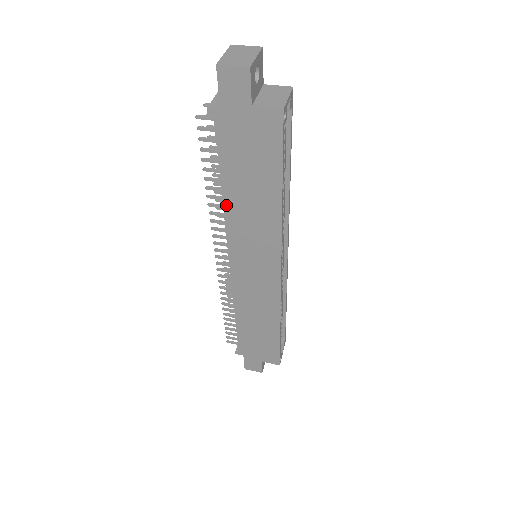
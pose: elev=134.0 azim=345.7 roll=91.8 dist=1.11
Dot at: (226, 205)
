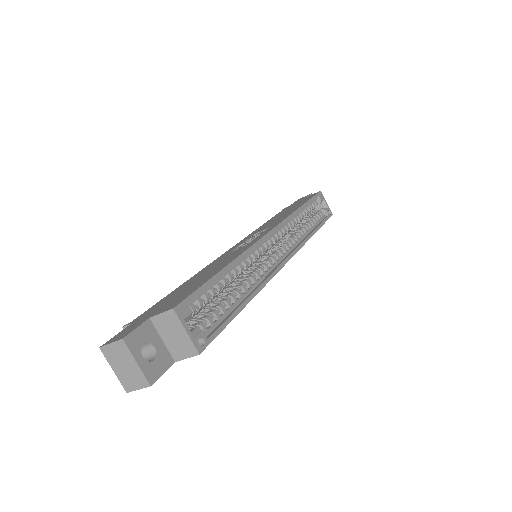
Dot at: occluded
